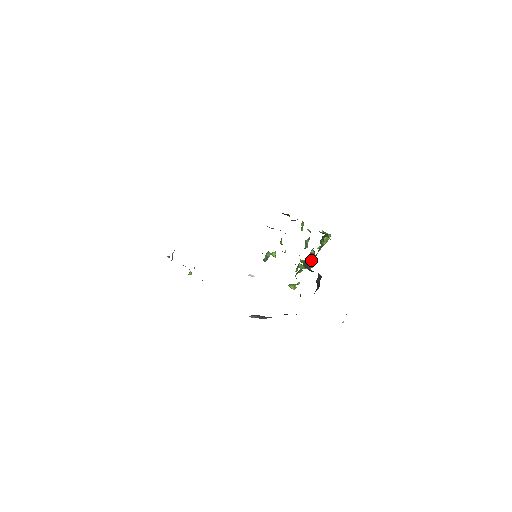
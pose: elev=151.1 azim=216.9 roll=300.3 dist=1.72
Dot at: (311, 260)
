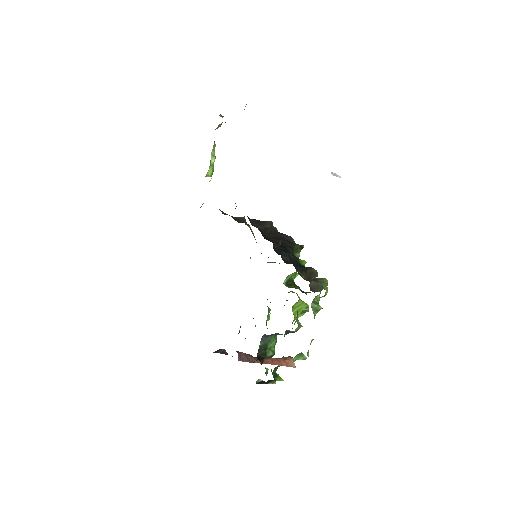
Dot at: occluded
